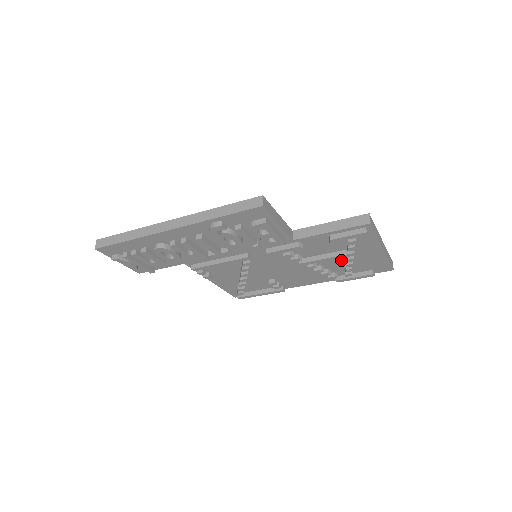
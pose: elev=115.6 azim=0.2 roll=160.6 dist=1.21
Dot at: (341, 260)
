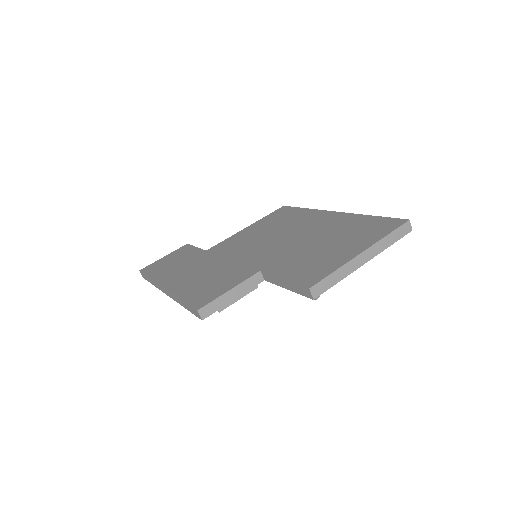
Dot at: occluded
